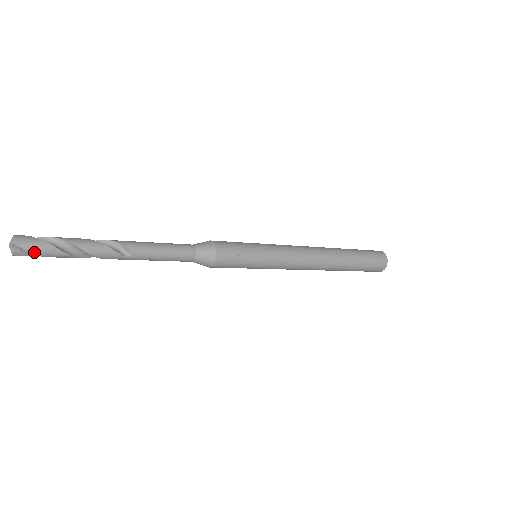
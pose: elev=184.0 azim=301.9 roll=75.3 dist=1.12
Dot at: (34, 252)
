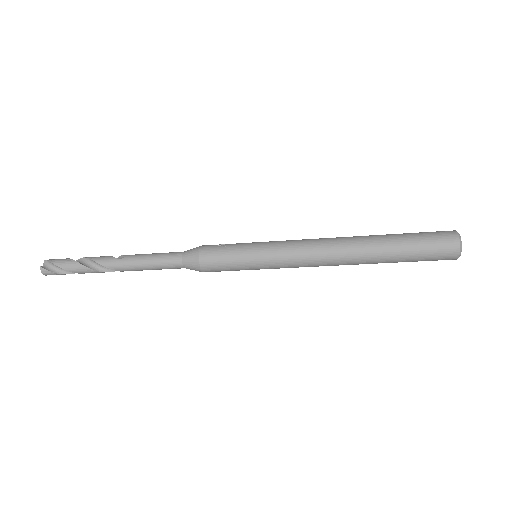
Dot at: (54, 262)
